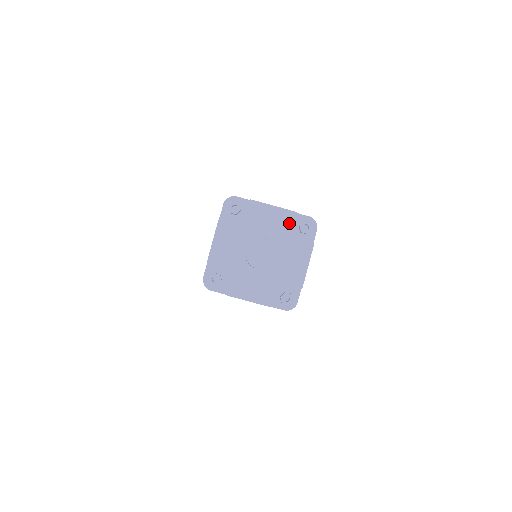
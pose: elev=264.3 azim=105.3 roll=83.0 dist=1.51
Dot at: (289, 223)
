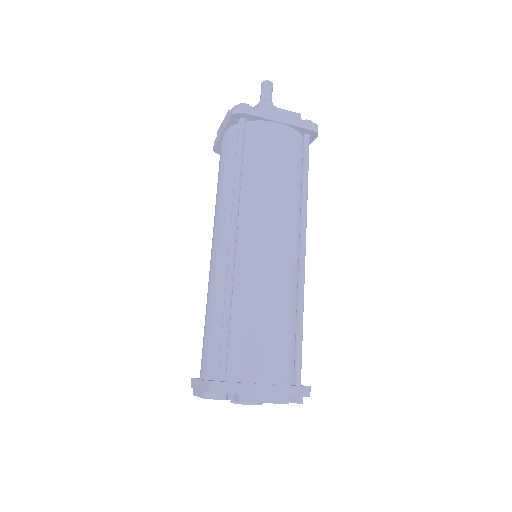
Dot at: occluded
